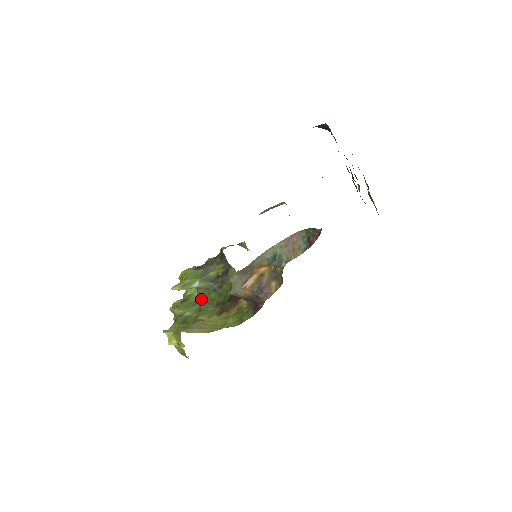
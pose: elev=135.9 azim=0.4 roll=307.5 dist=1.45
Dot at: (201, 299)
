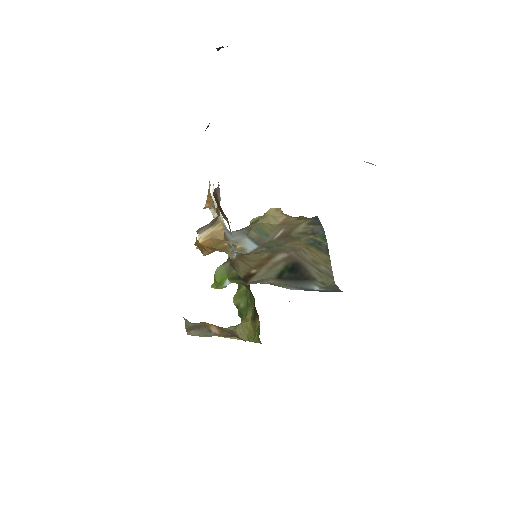
Dot at: (247, 290)
